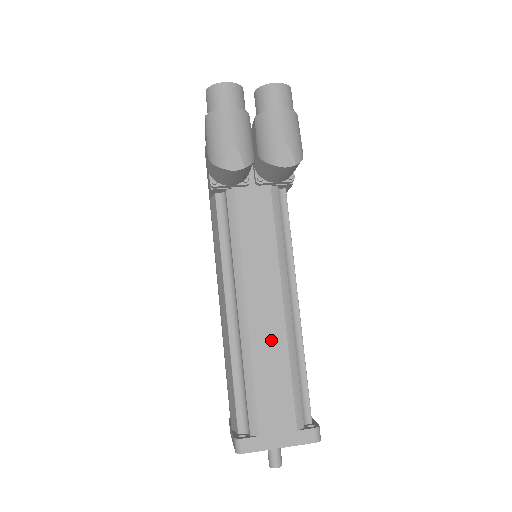
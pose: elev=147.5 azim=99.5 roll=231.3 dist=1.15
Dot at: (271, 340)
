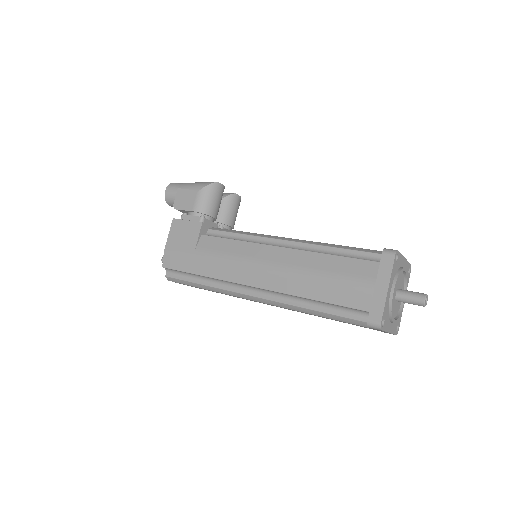
Dot at: occluded
